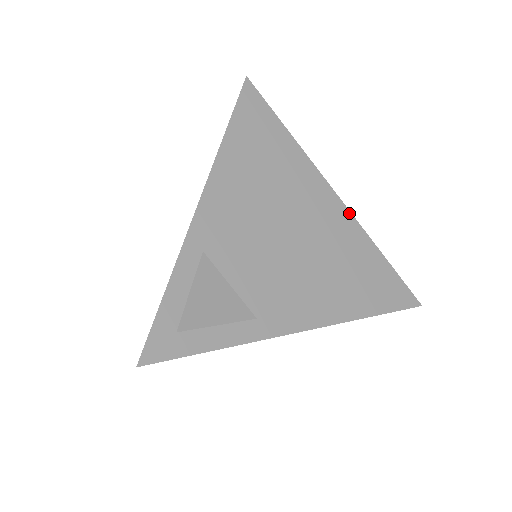
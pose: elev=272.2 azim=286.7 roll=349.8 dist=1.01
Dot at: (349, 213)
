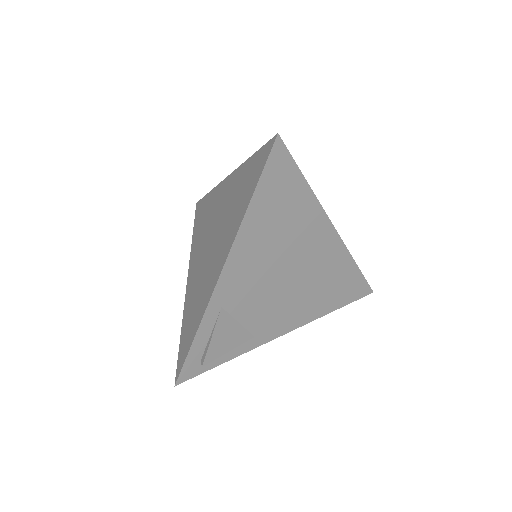
Dot at: (341, 241)
